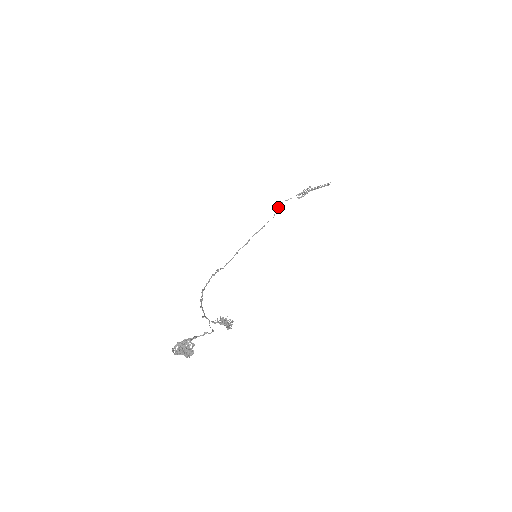
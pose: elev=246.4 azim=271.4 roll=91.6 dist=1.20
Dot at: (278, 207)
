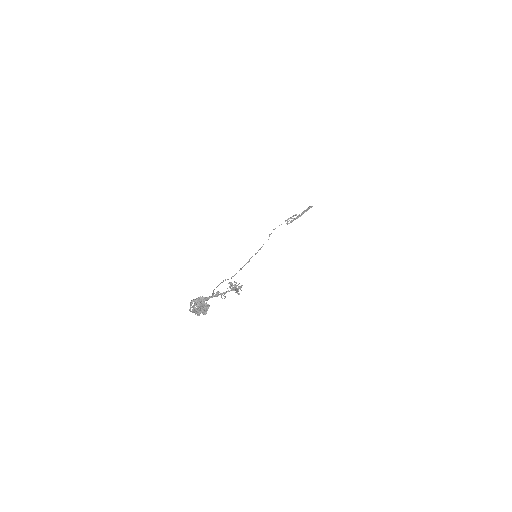
Dot at: (271, 233)
